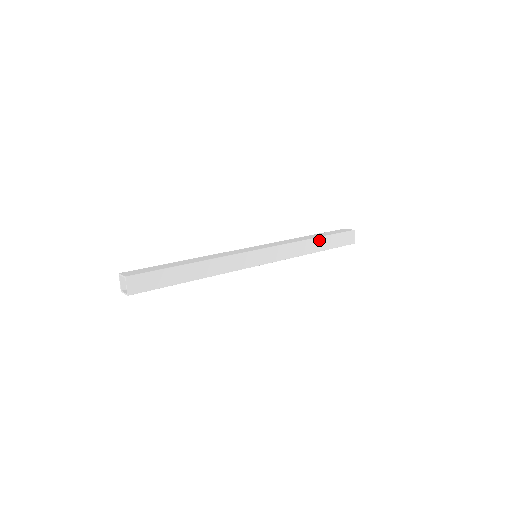
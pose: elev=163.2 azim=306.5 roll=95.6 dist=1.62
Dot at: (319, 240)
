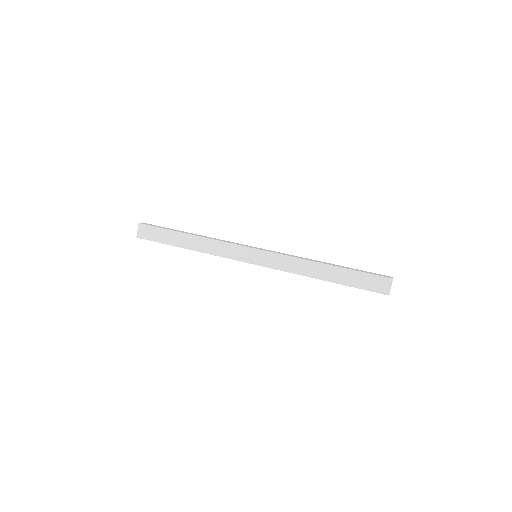
Dot at: (332, 269)
